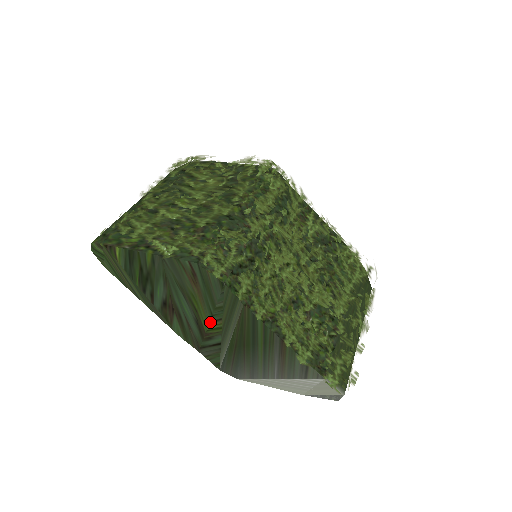
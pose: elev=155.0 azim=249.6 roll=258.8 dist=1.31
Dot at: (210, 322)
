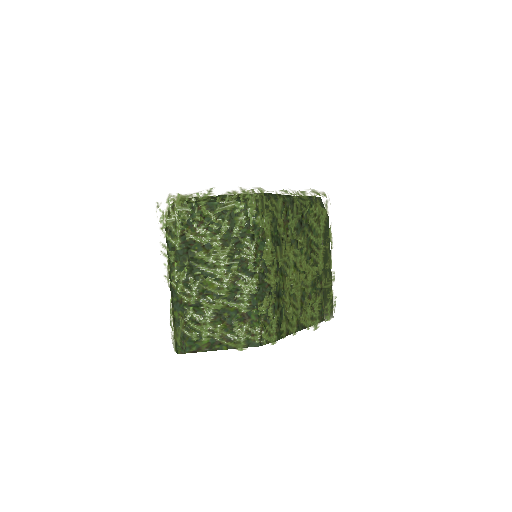
Dot at: occluded
